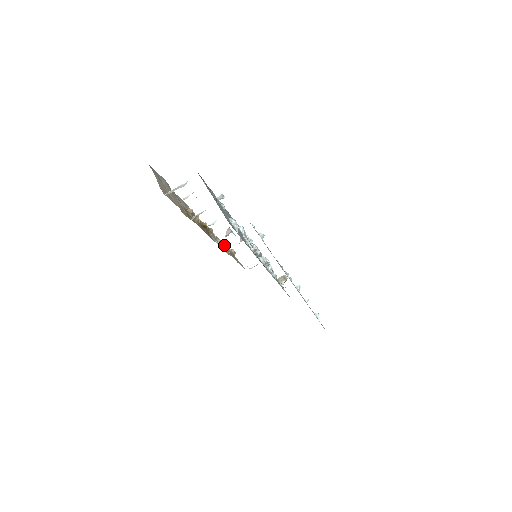
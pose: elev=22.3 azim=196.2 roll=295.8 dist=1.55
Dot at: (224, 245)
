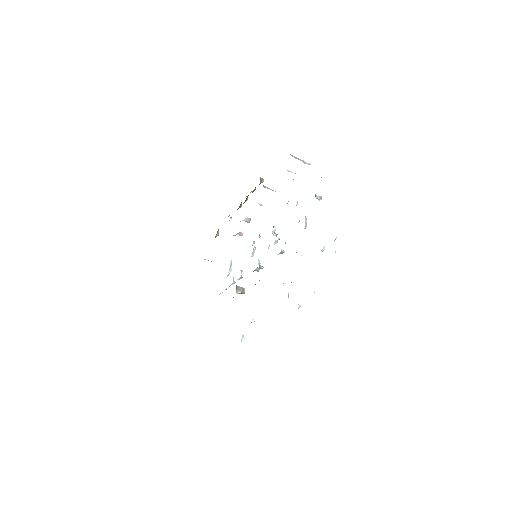
Dot at: occluded
